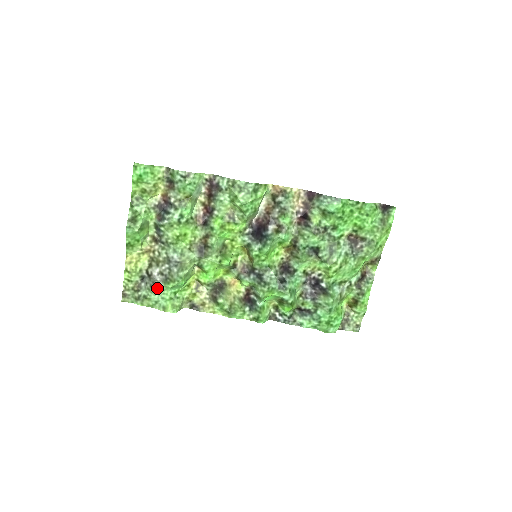
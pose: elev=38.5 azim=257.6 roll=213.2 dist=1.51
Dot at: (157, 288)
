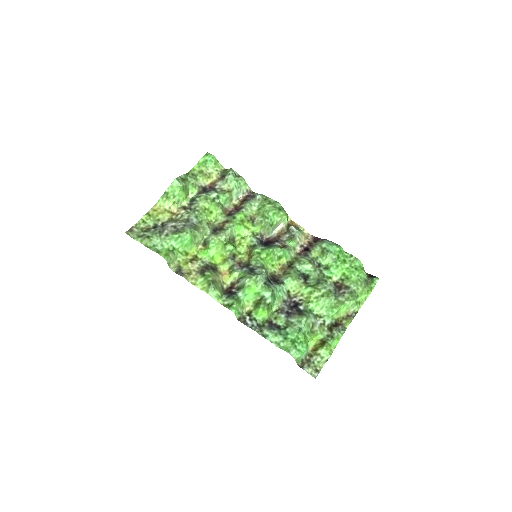
Dot at: (163, 235)
